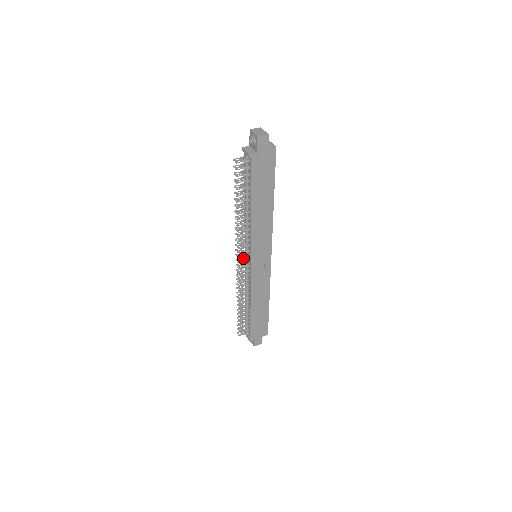
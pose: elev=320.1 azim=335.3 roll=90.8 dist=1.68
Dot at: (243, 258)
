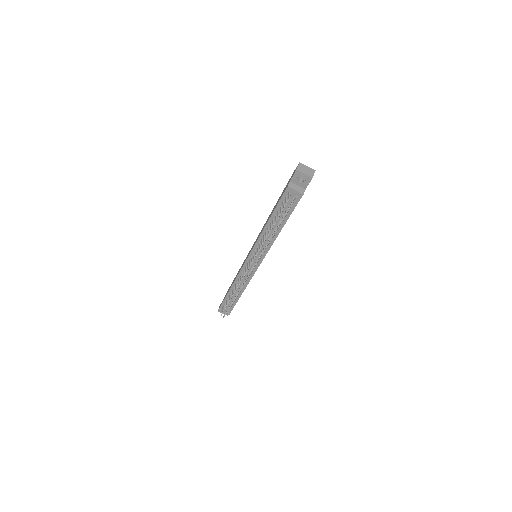
Dot at: occluded
